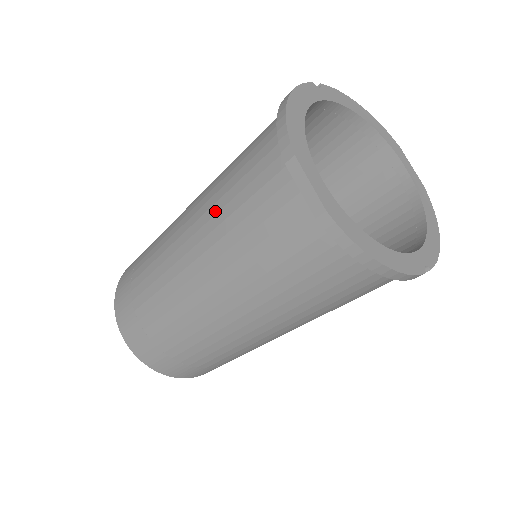
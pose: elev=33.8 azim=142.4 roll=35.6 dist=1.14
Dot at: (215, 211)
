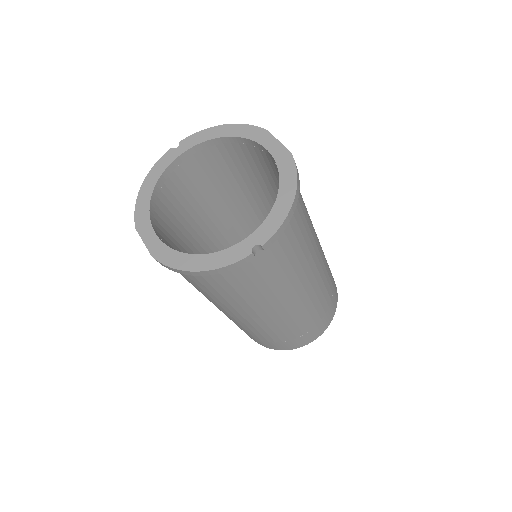
Dot at: occluded
